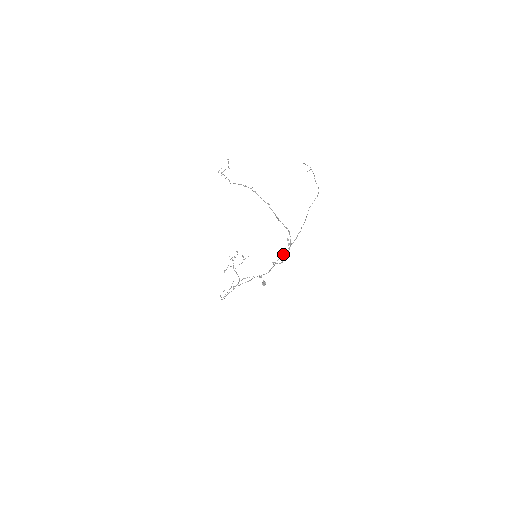
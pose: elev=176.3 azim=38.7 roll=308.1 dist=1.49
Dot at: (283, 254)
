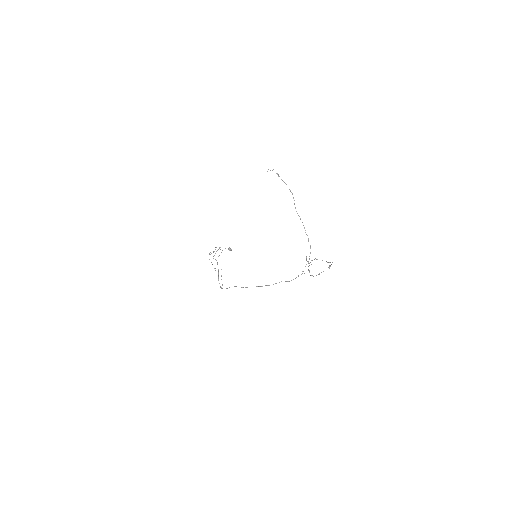
Dot at: occluded
